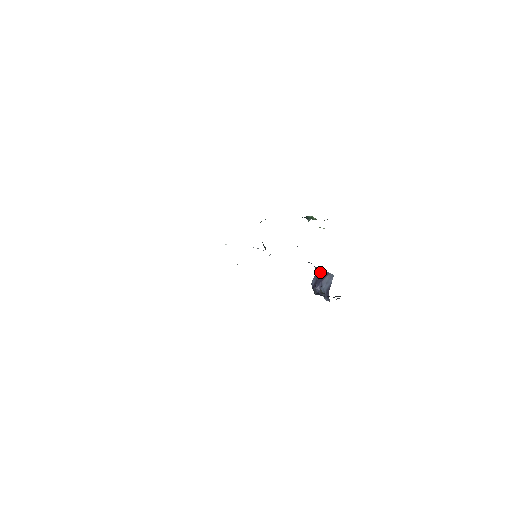
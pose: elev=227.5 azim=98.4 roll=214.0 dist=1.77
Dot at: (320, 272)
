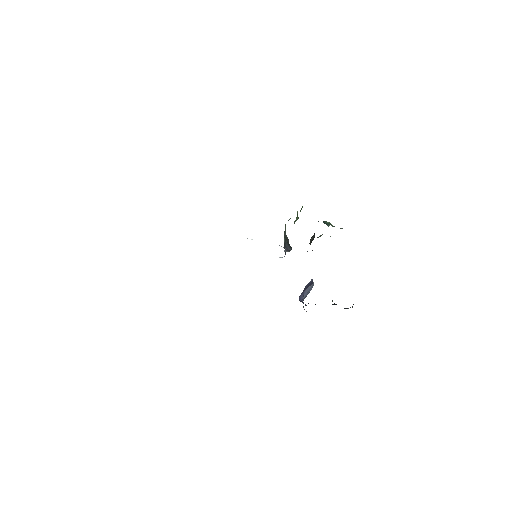
Dot at: (311, 281)
